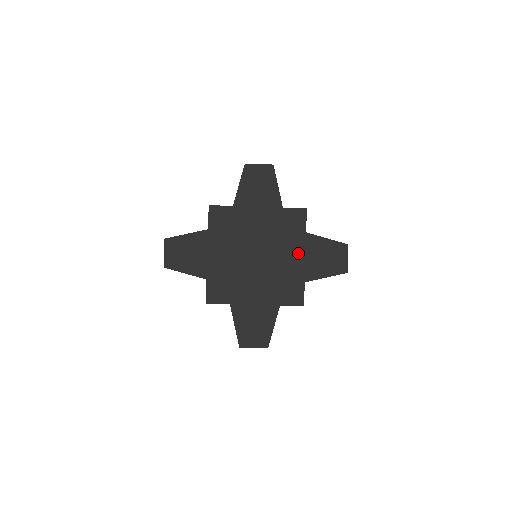
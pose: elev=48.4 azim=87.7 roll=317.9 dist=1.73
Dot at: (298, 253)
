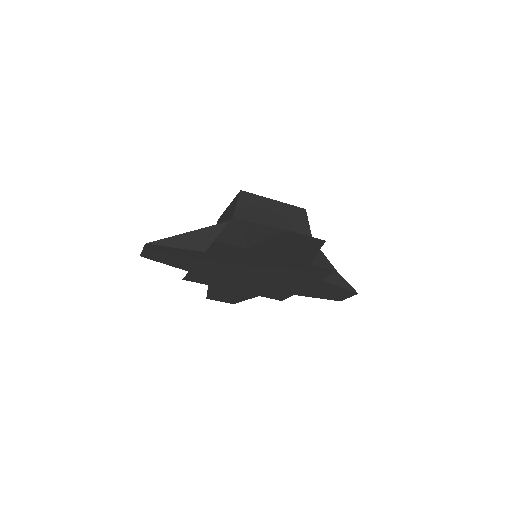
Dot at: (301, 285)
